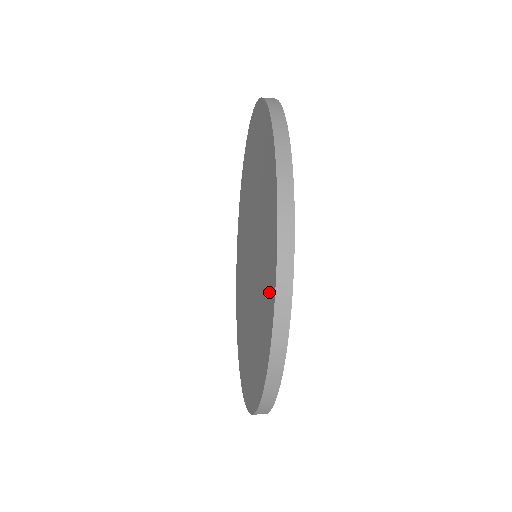
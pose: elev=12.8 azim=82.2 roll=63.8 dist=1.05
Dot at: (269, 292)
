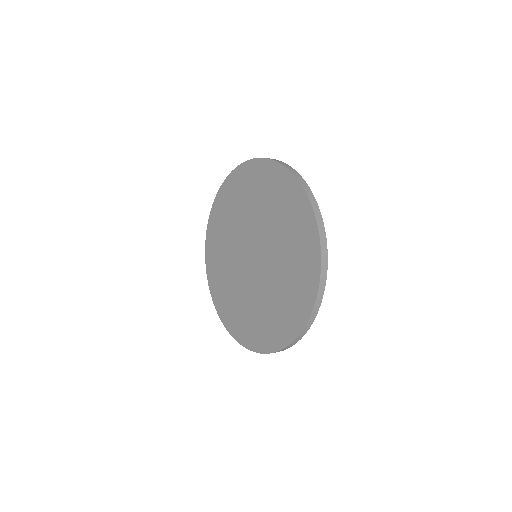
Dot at: (258, 339)
